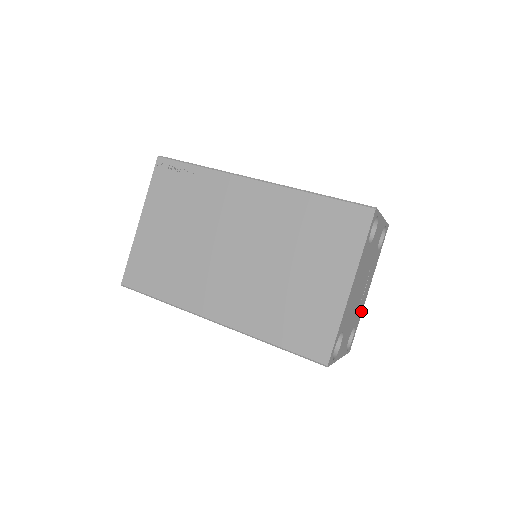
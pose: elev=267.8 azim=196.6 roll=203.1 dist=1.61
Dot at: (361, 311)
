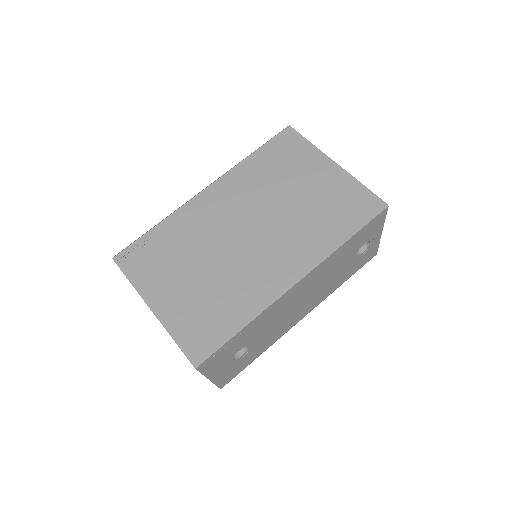
Dot at: occluded
